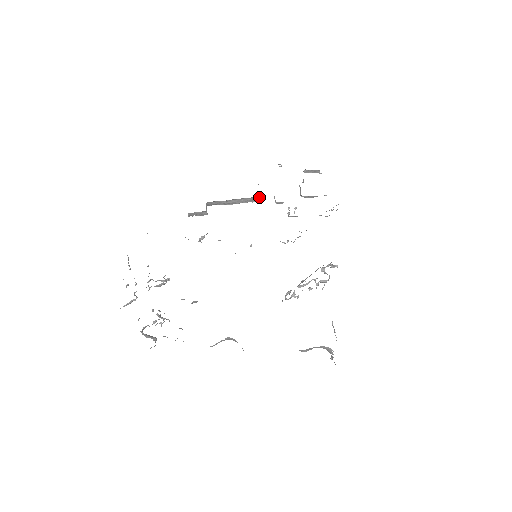
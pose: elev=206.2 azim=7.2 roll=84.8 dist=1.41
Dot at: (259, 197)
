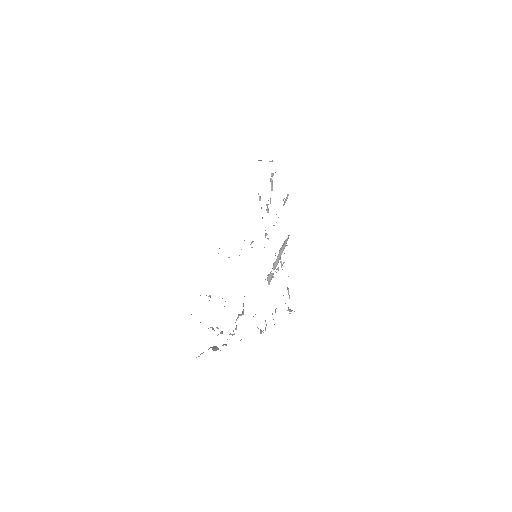
Dot at: occluded
